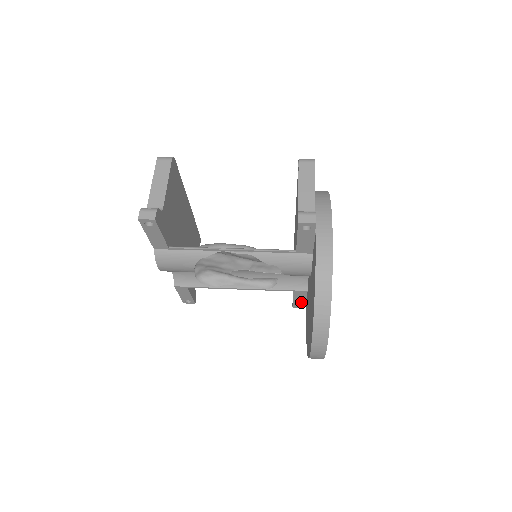
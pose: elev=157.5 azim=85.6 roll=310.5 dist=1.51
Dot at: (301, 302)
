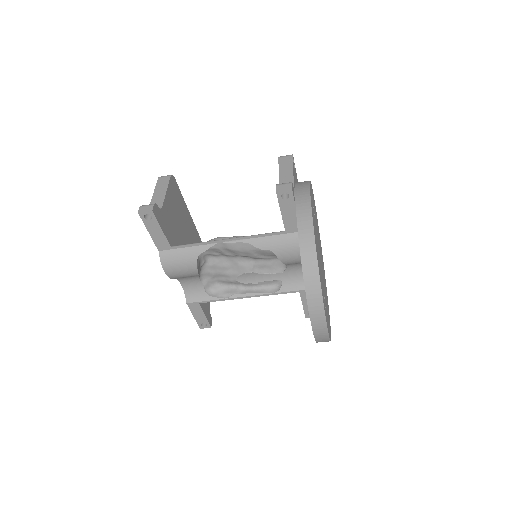
Dot at: occluded
